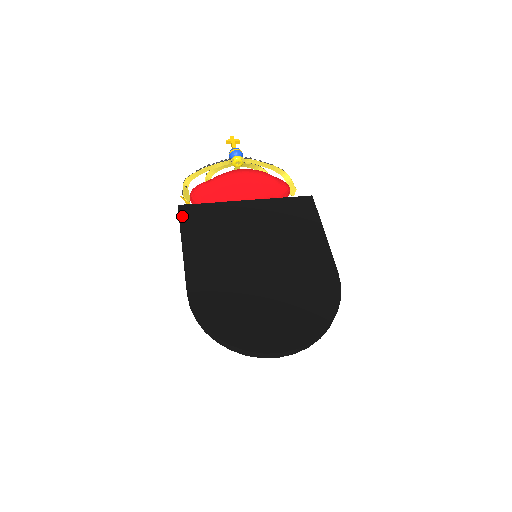
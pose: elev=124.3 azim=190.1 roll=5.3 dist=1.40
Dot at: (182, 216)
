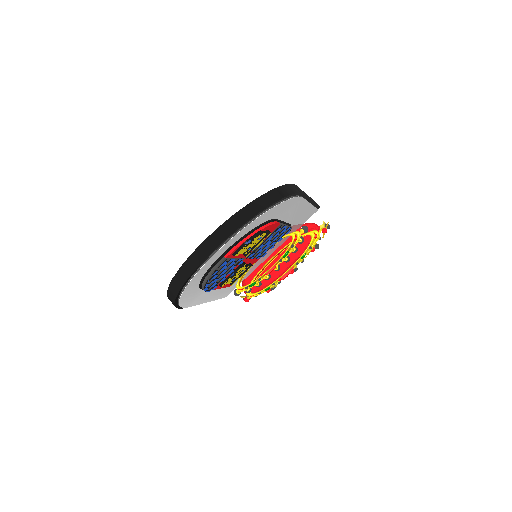
Dot at: occluded
